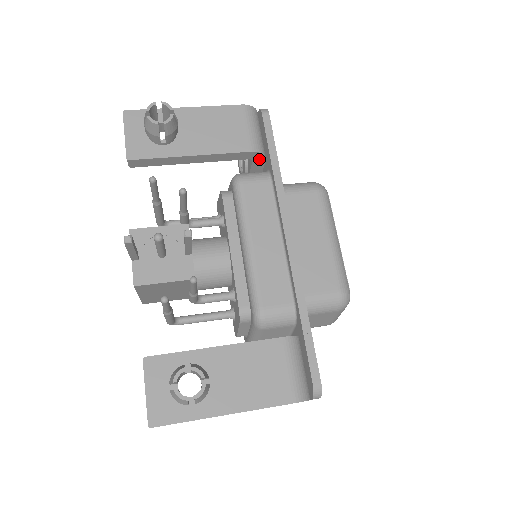
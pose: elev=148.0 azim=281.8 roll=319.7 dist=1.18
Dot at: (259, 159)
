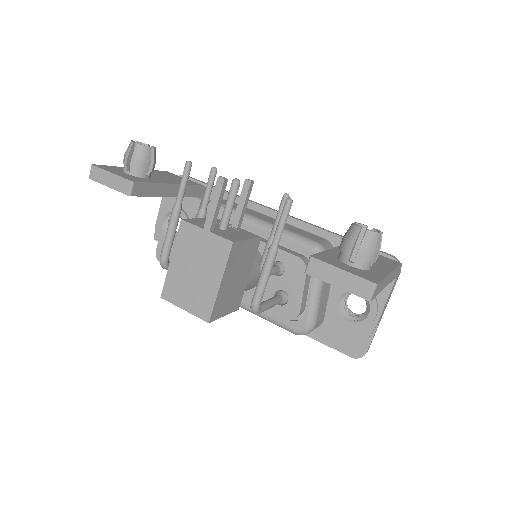
Dot at: occluded
